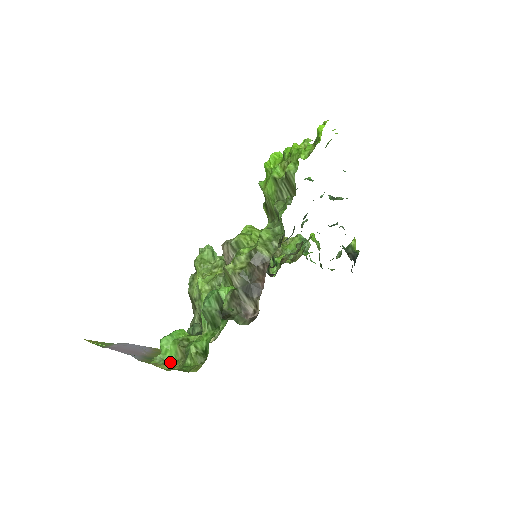
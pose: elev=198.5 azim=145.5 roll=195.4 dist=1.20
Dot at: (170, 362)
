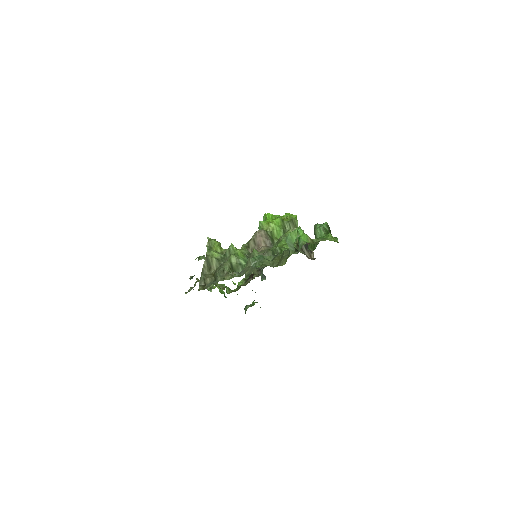
Dot at: occluded
